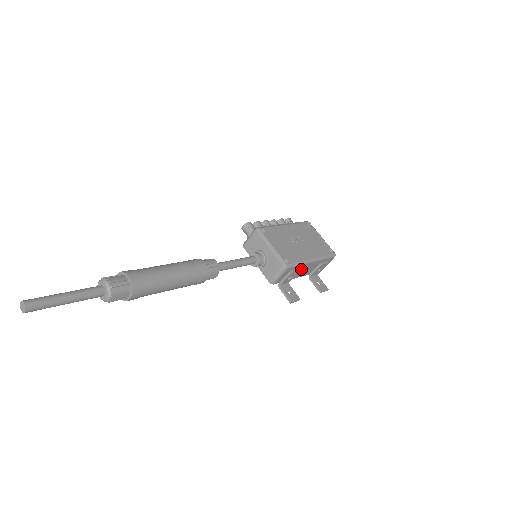
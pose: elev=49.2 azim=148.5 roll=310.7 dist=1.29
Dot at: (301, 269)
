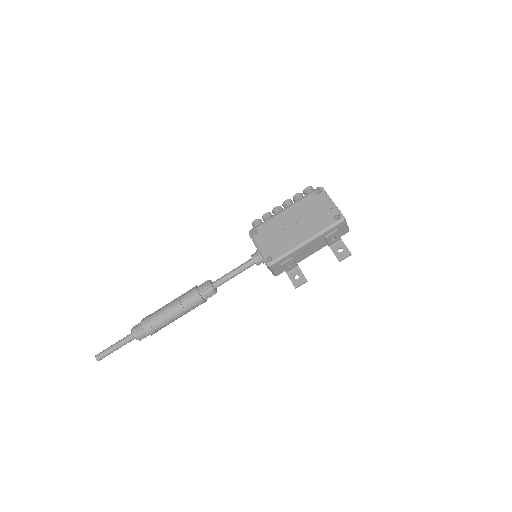
Dot at: (298, 254)
